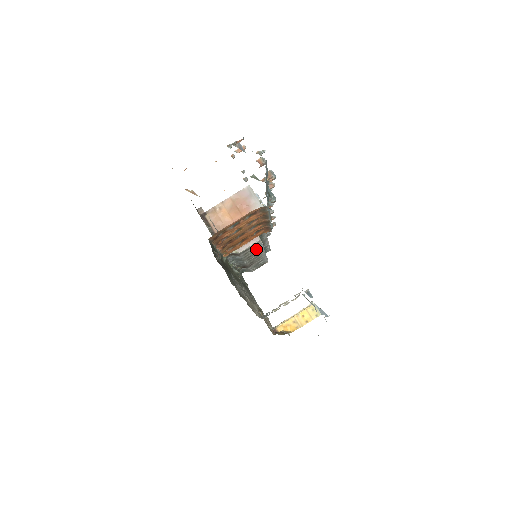
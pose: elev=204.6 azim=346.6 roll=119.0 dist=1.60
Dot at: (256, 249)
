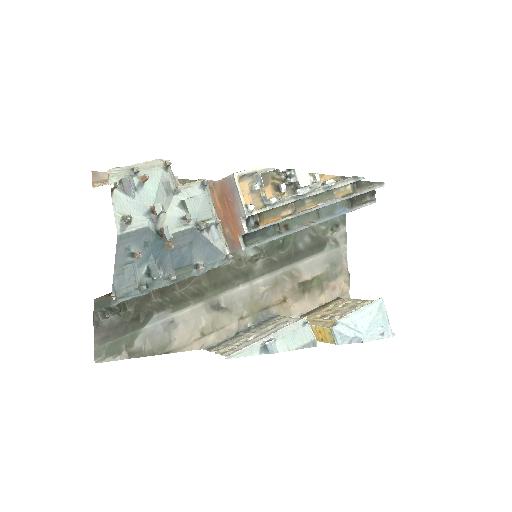
Dot at: occluded
